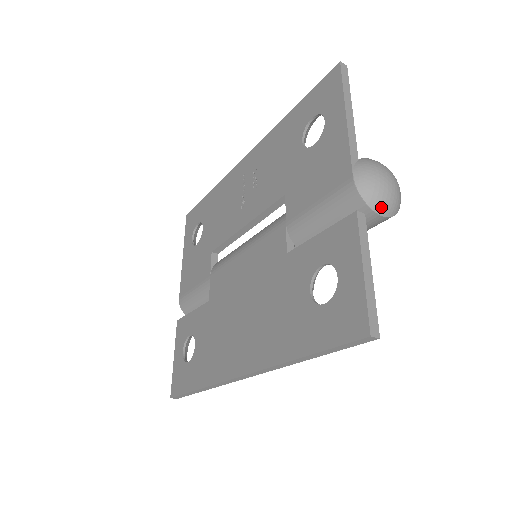
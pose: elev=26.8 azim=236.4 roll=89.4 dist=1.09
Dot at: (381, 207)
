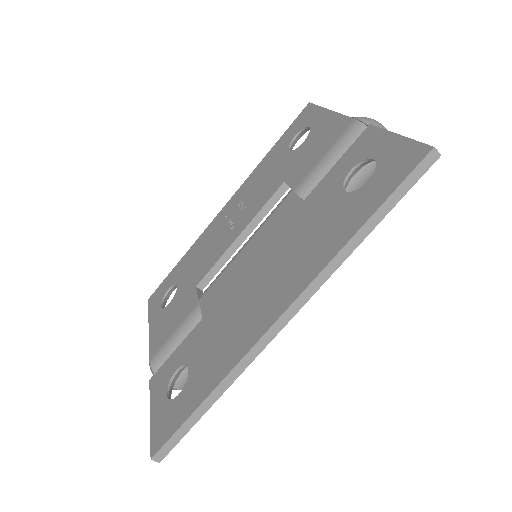
Dot at: occluded
